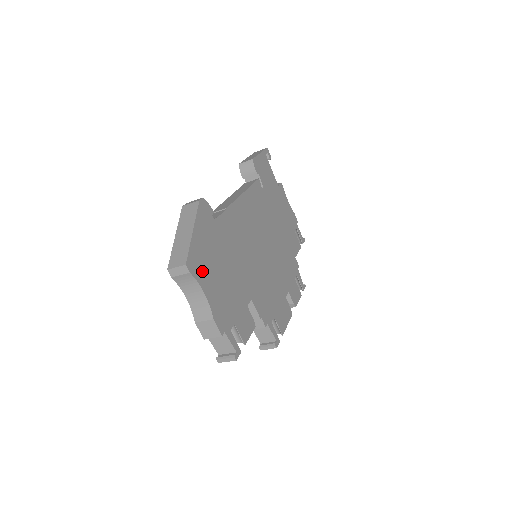
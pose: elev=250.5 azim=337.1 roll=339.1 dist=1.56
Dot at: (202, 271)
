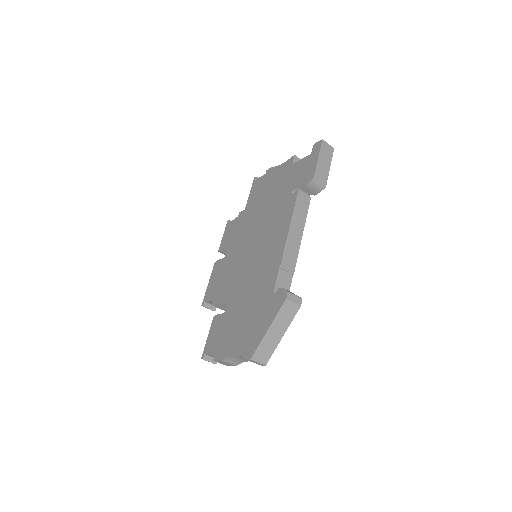
Dot at: occluded
